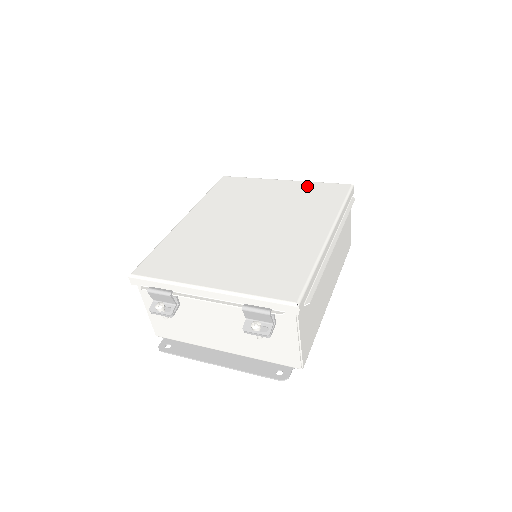
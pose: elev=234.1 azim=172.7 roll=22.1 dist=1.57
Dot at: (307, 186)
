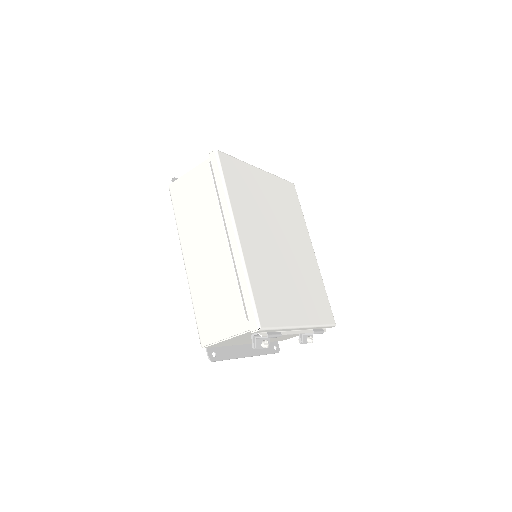
Dot at: (277, 183)
